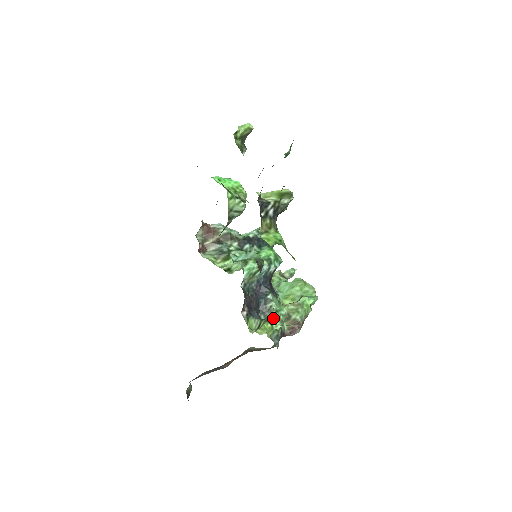
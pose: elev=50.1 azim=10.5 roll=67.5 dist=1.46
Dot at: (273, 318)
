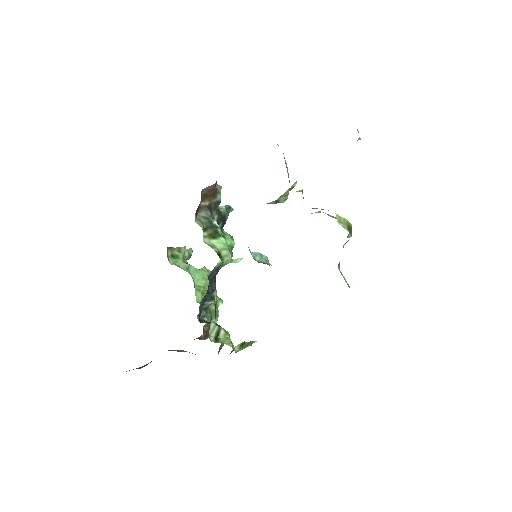
Dot at: (208, 319)
